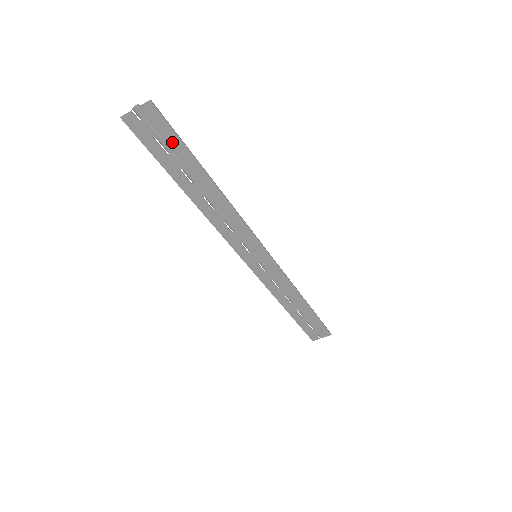
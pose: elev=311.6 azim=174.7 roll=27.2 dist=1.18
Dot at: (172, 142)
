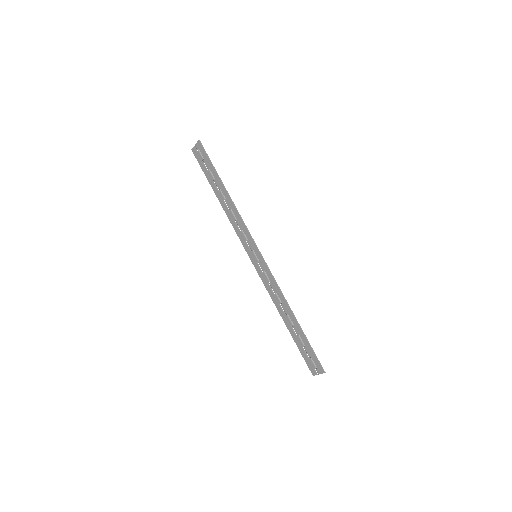
Dot at: (208, 163)
